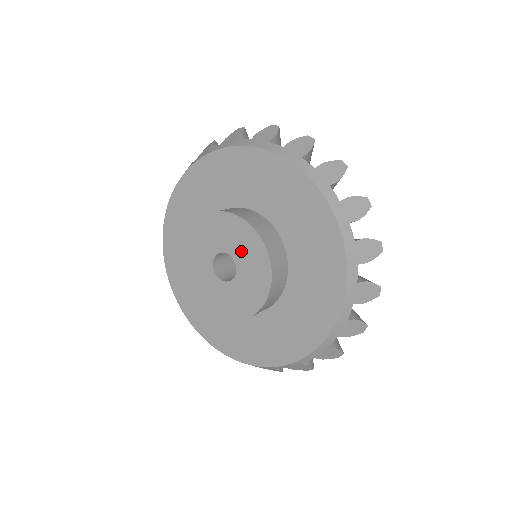
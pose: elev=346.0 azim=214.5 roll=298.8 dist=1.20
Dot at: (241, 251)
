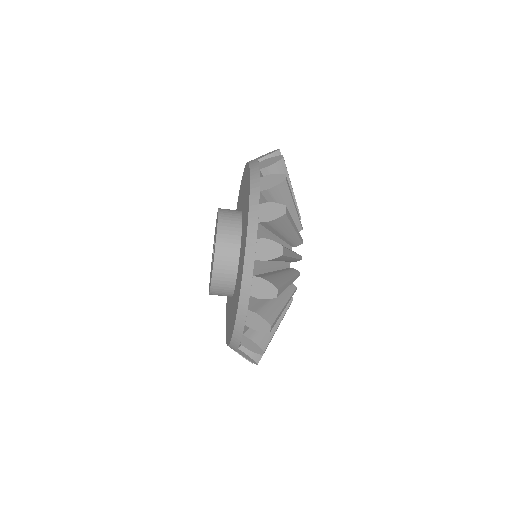
Dot at: (214, 239)
